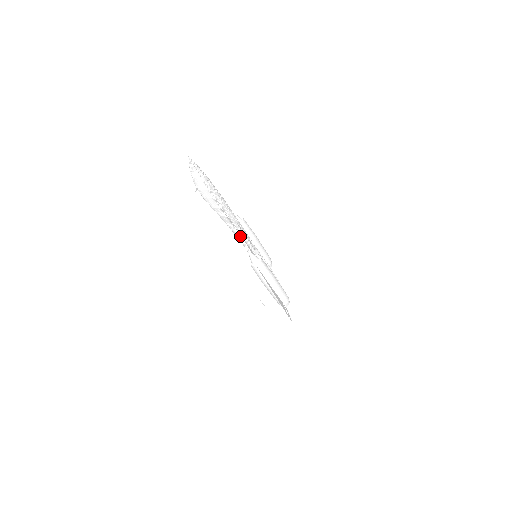
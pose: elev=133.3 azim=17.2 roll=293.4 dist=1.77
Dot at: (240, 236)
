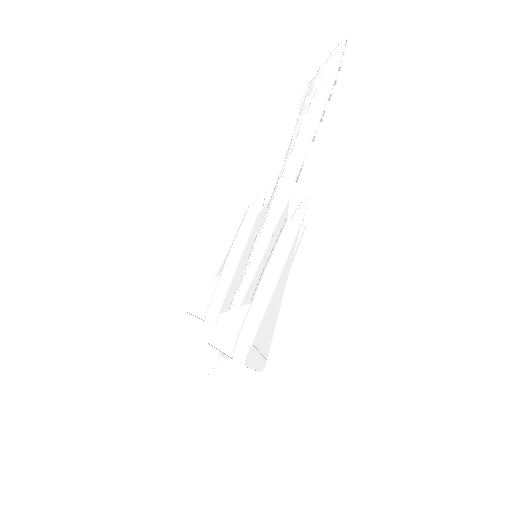
Dot at: (287, 191)
